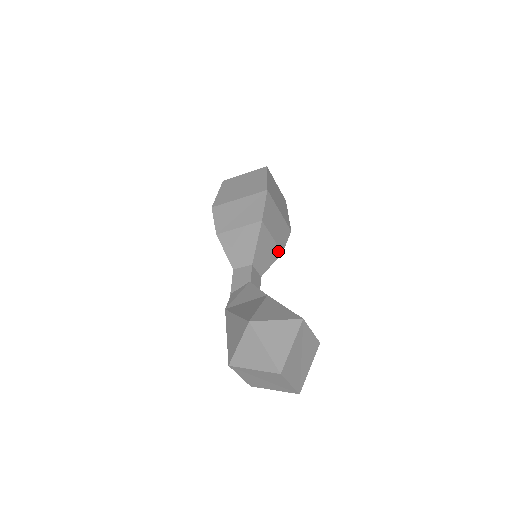
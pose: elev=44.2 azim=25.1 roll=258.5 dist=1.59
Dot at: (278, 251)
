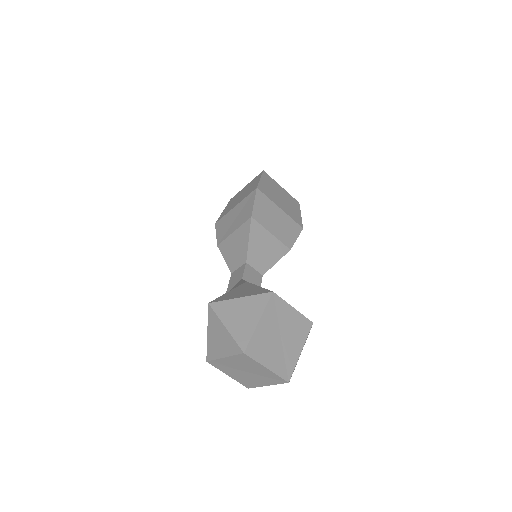
Dot at: (283, 248)
